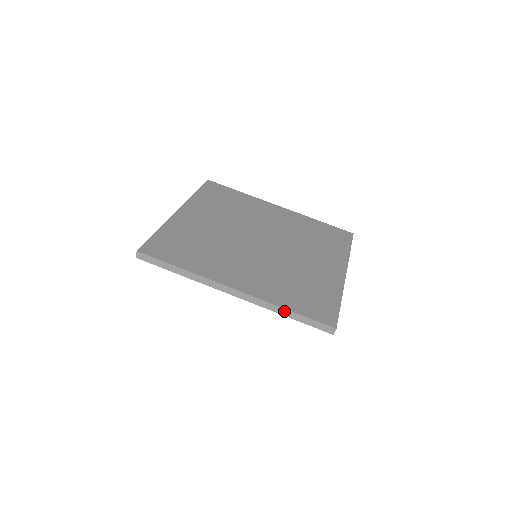
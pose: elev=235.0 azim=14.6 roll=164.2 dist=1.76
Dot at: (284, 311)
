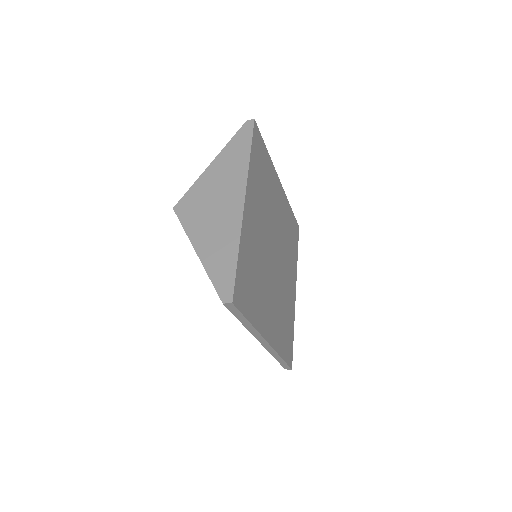
Dot at: (278, 357)
